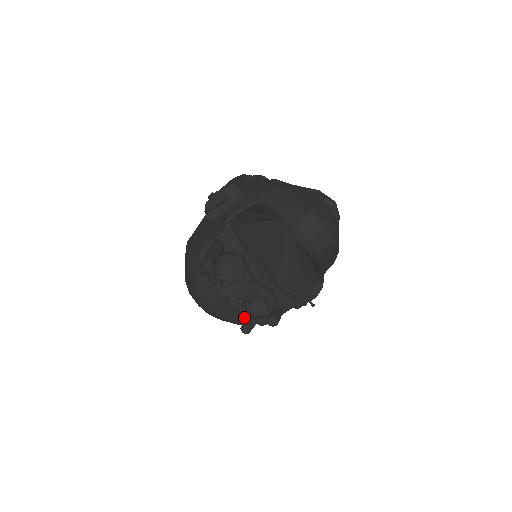
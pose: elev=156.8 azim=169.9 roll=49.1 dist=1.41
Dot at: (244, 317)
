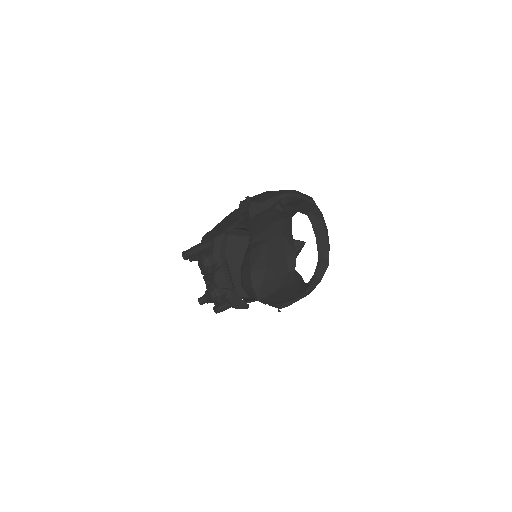
Dot at: (205, 294)
